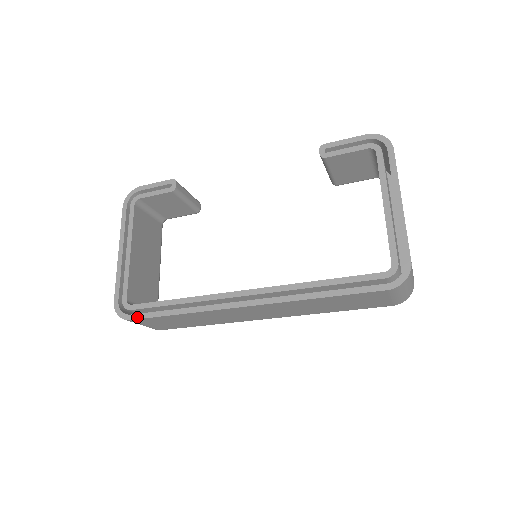
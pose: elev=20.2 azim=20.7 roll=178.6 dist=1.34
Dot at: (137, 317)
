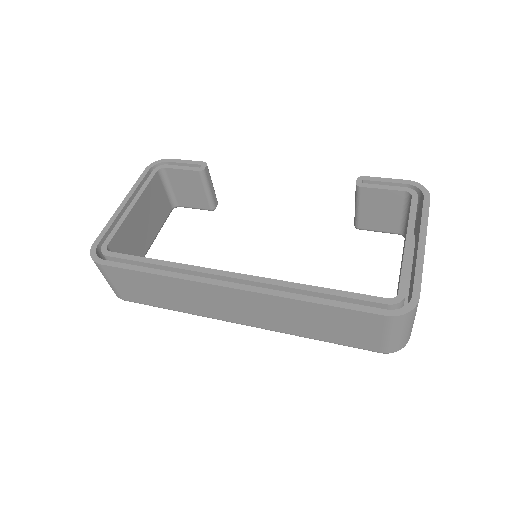
Dot at: (110, 264)
